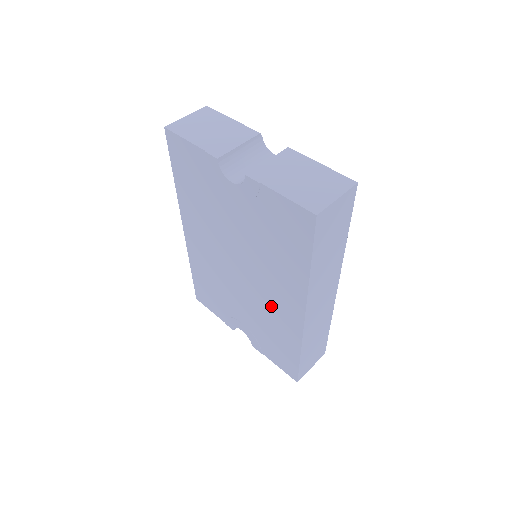
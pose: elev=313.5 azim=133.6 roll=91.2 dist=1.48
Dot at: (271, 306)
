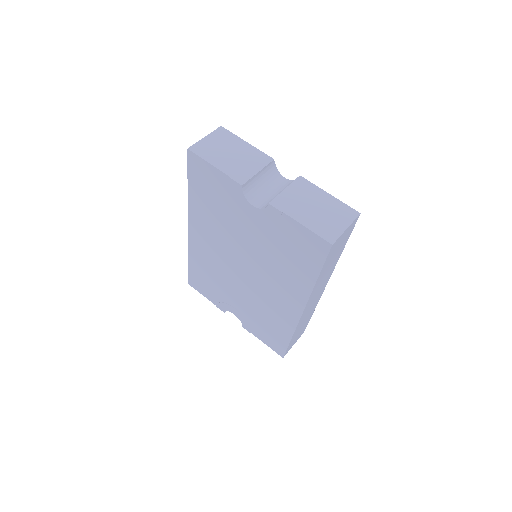
Dot at: (270, 300)
